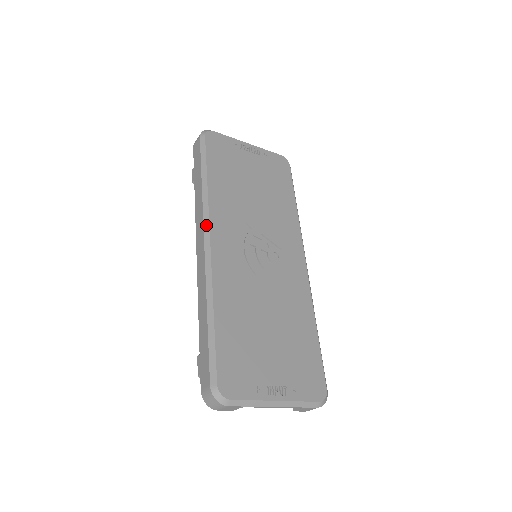
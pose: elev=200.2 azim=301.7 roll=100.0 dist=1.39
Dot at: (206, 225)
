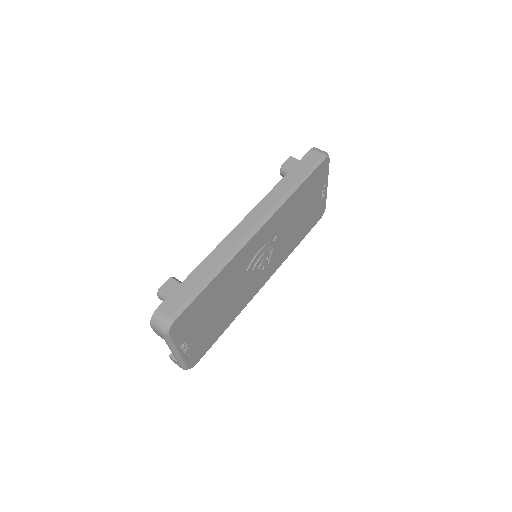
Dot at: (267, 217)
